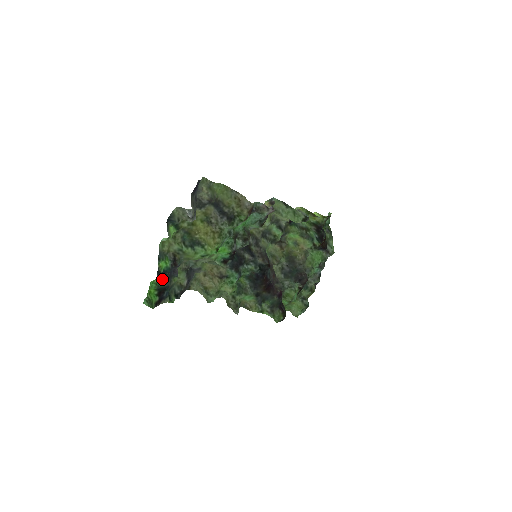
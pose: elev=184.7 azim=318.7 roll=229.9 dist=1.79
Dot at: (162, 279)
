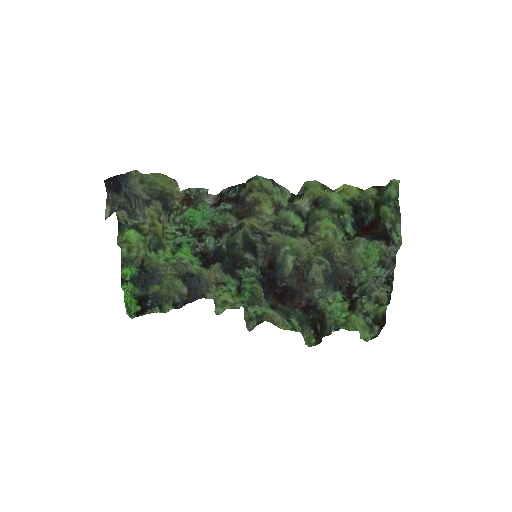
Dot at: (134, 287)
